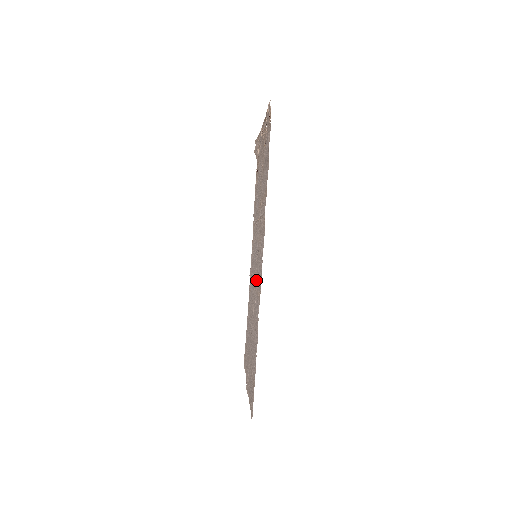
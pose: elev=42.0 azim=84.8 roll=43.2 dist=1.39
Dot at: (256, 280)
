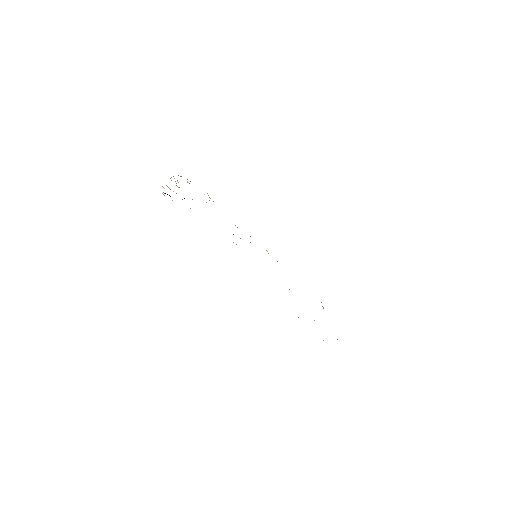
Dot at: occluded
